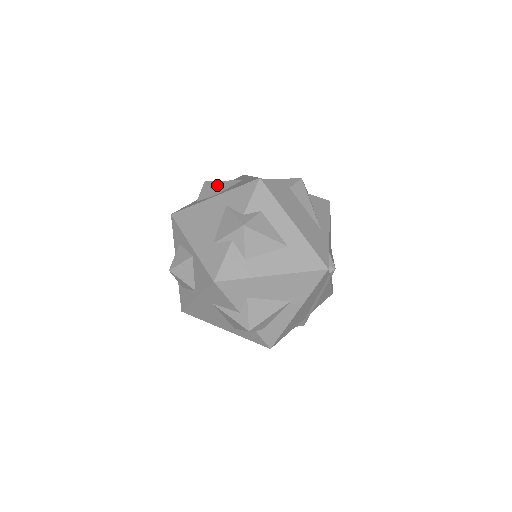
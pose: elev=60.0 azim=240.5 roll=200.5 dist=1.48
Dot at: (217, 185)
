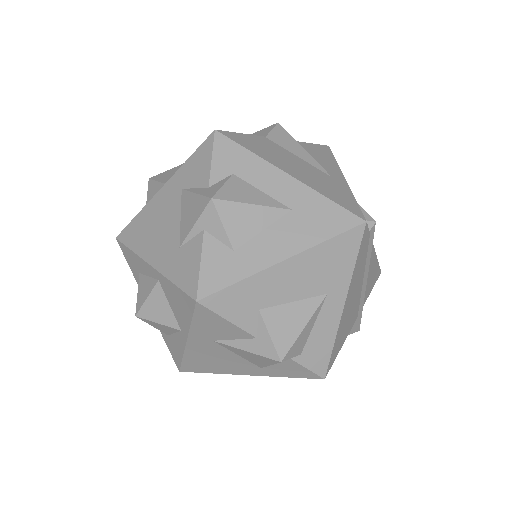
Dot at: (165, 175)
